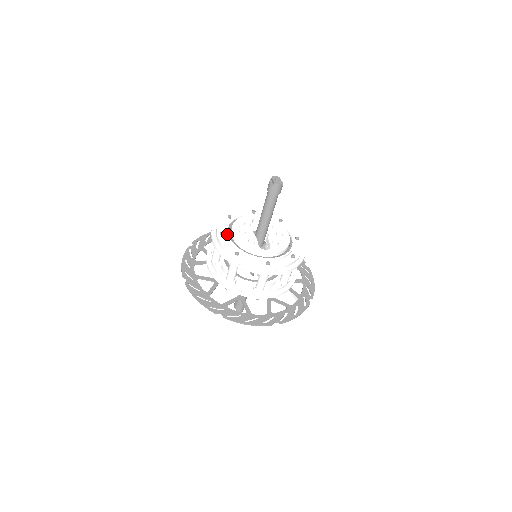
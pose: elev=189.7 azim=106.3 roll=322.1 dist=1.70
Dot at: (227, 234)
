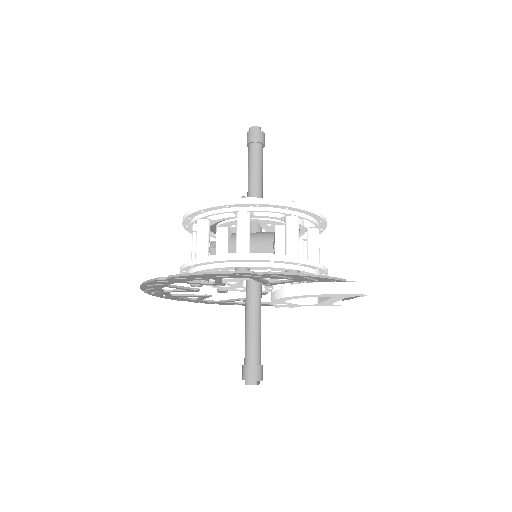
Dot at: occluded
